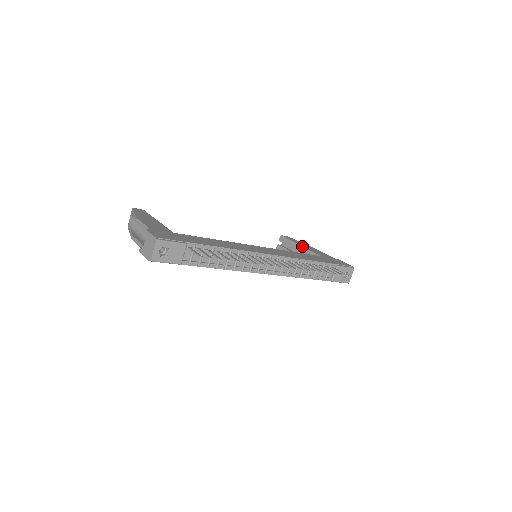
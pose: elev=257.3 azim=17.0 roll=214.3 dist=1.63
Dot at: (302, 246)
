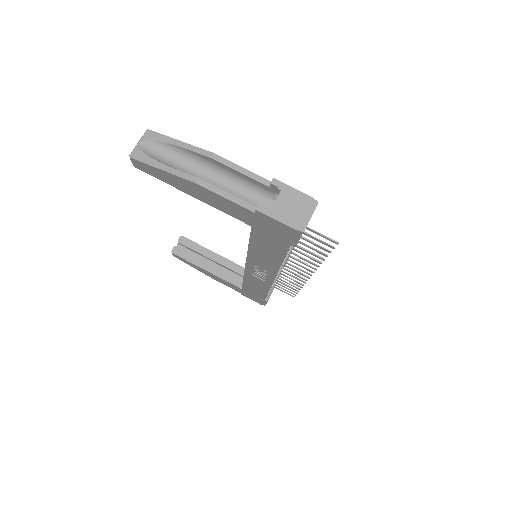
Dot at: (220, 255)
